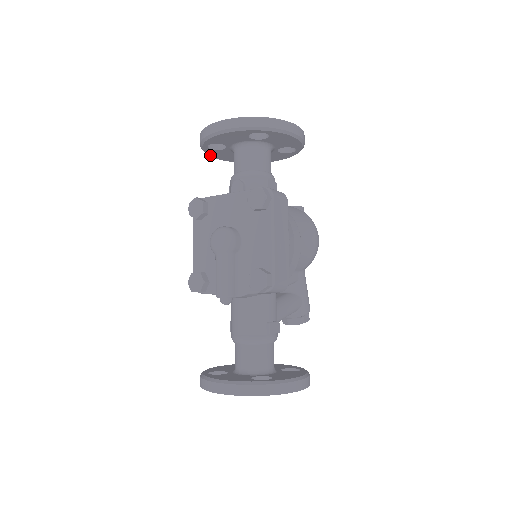
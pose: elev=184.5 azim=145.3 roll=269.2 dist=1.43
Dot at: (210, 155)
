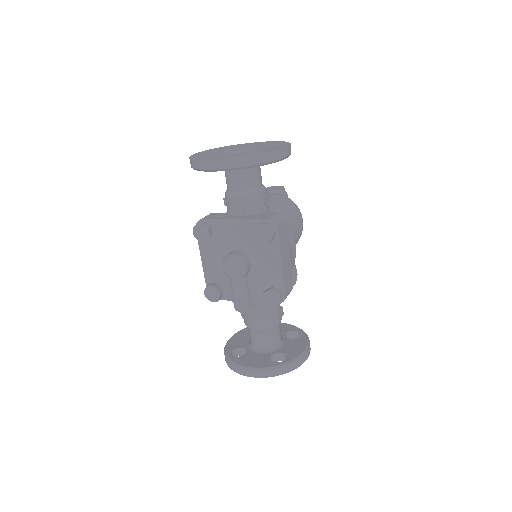
Dot at: occluded
